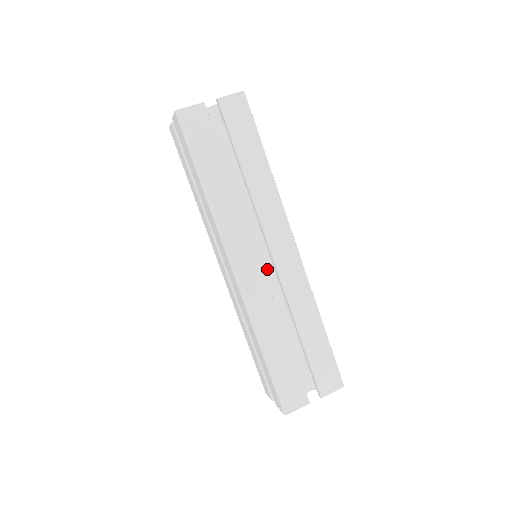
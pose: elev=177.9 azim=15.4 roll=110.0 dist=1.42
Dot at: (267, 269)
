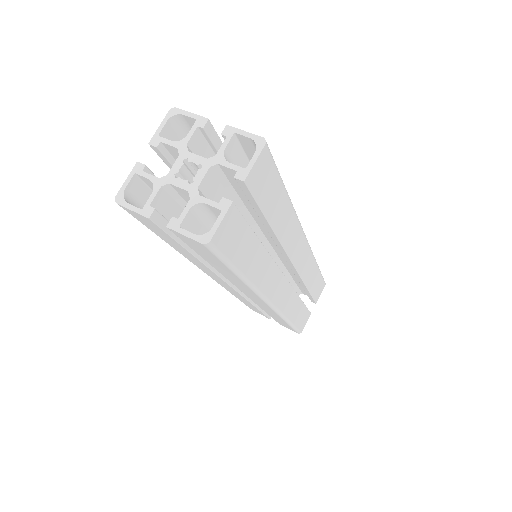
Dot at: occluded
